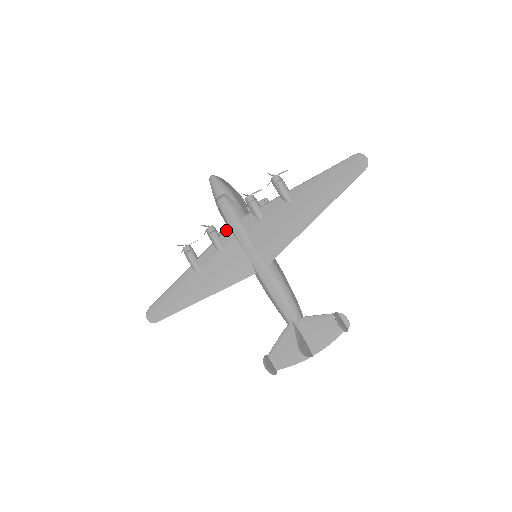
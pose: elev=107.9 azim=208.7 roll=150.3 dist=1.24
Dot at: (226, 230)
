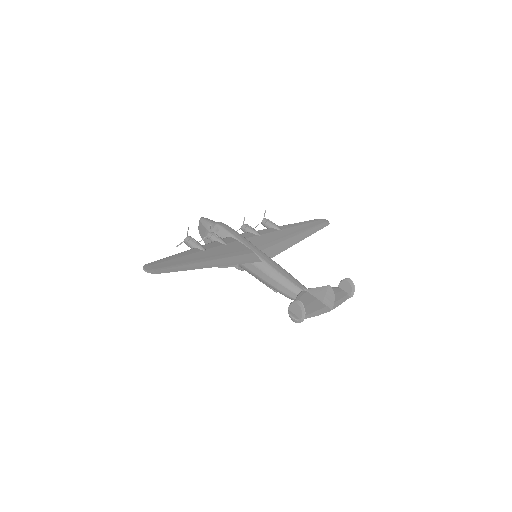
Dot at: (227, 237)
